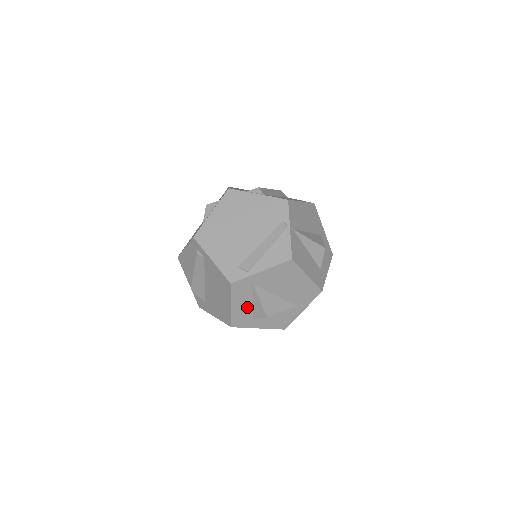
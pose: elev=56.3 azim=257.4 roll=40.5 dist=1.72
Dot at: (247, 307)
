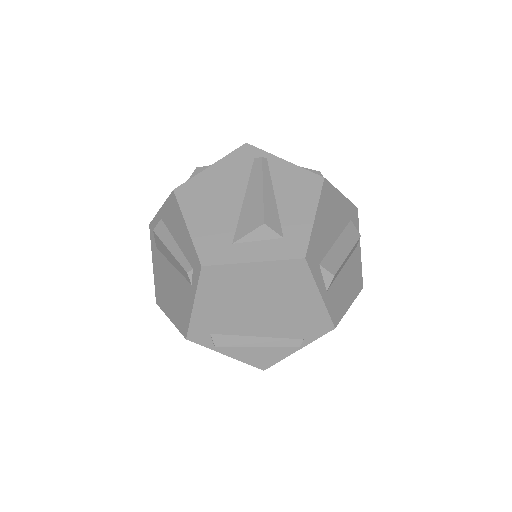
Dot at: occluded
